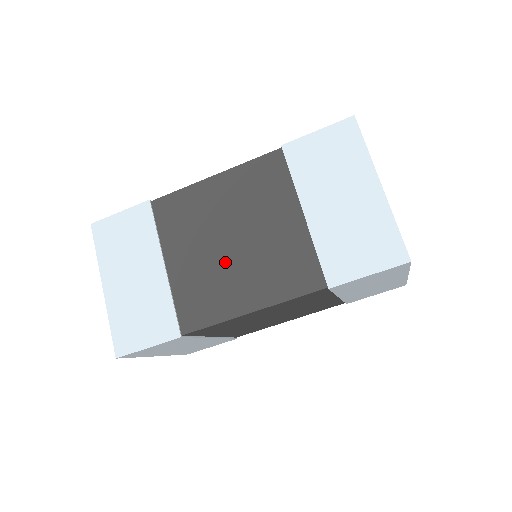
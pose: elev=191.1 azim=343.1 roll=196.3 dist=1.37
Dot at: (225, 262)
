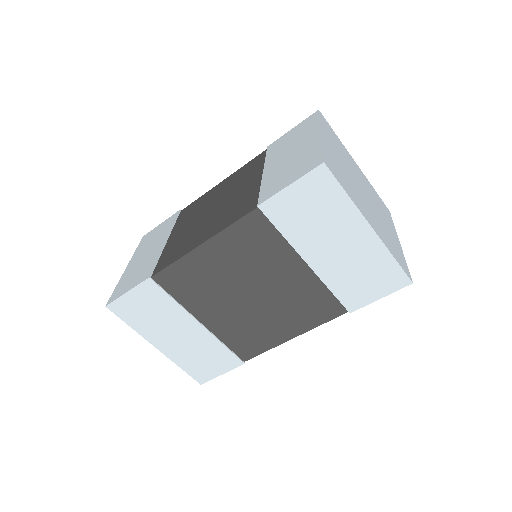
Dot at: (202, 223)
